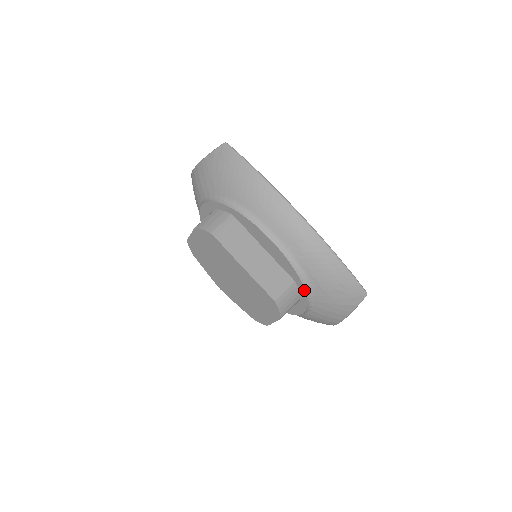
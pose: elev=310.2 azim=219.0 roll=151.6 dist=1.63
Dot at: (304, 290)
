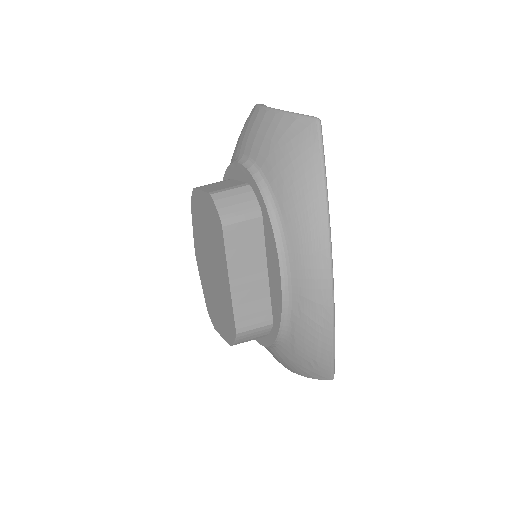
Dot at: (275, 338)
